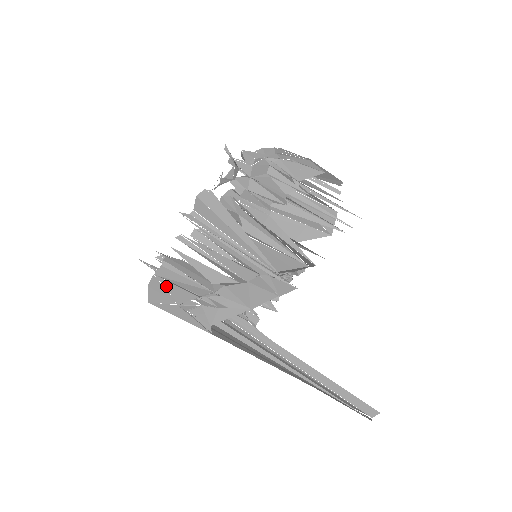
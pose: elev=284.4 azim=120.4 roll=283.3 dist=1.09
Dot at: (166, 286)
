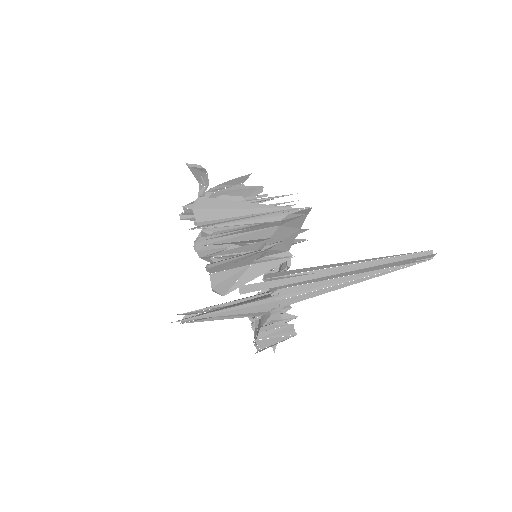
Dot at: (228, 268)
